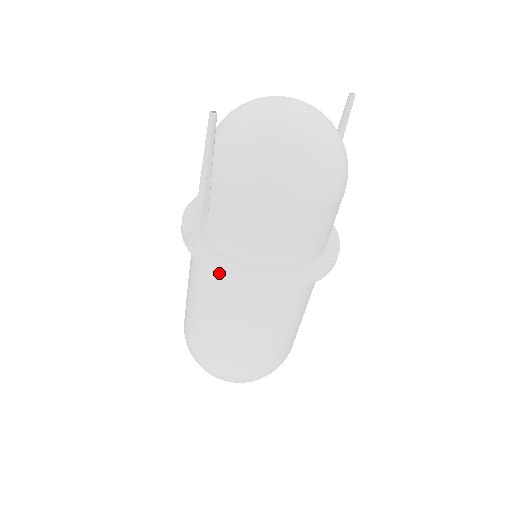
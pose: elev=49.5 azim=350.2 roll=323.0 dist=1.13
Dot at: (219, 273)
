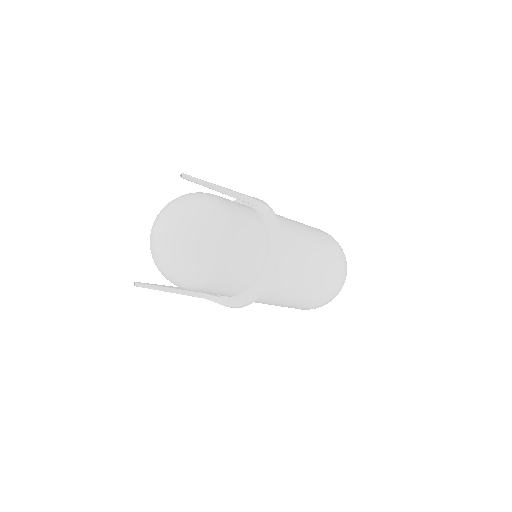
Dot at: occluded
